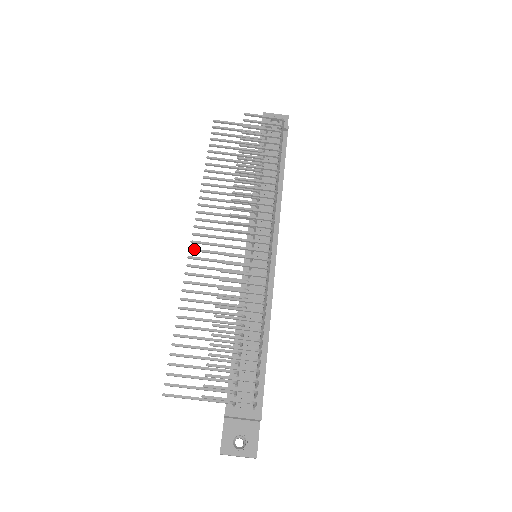
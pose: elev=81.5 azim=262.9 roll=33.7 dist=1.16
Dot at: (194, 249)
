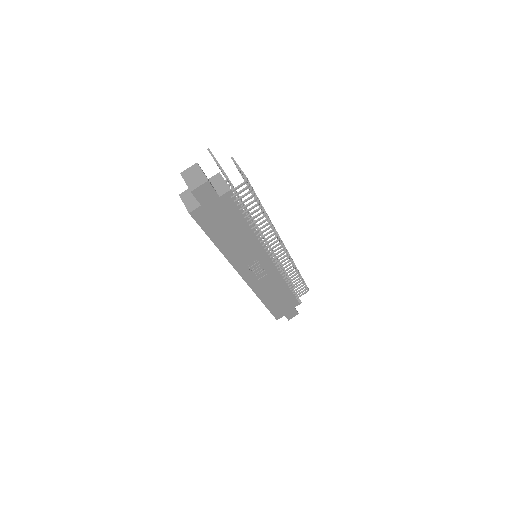
Dot at: occluded
